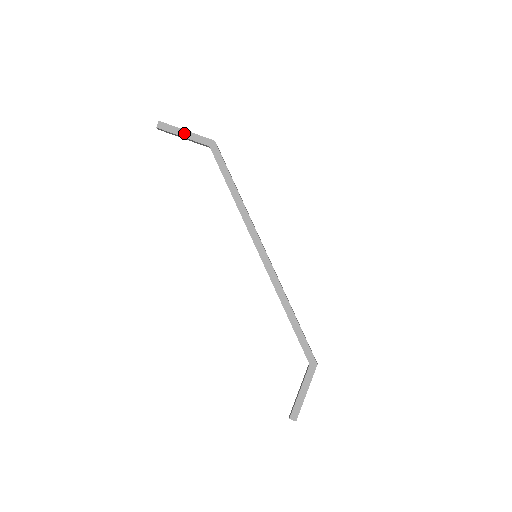
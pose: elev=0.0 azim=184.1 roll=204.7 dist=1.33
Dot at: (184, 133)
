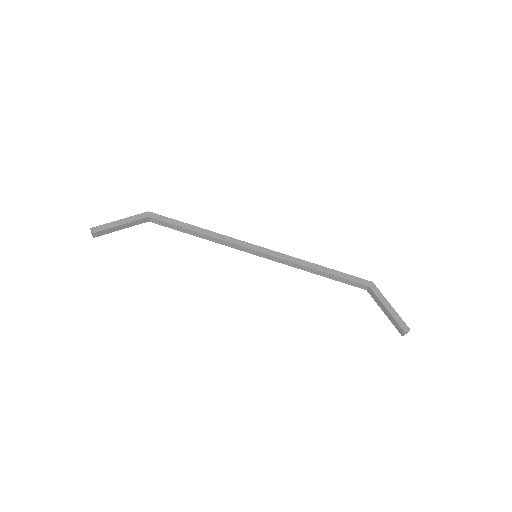
Dot at: (120, 222)
